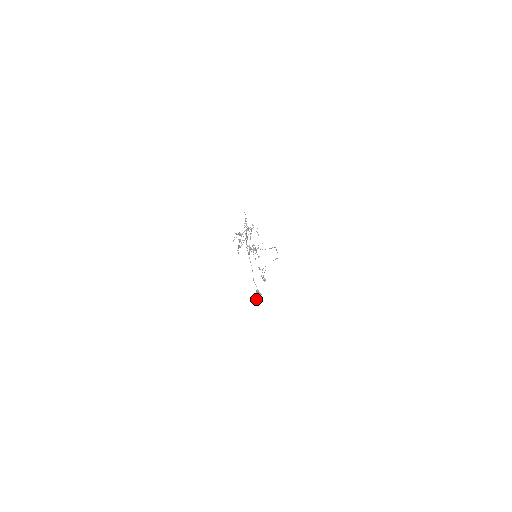
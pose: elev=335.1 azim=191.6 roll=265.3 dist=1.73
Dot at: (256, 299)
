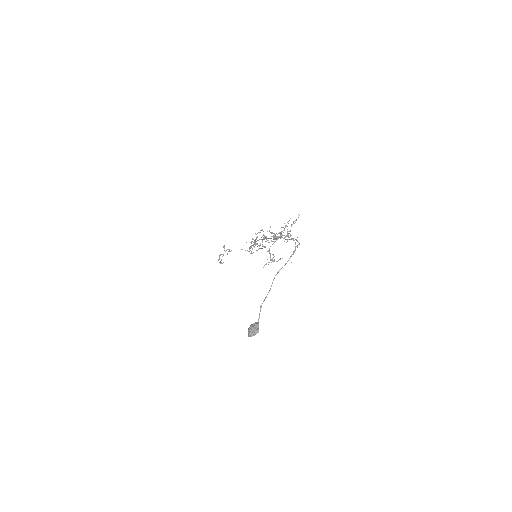
Dot at: (248, 333)
